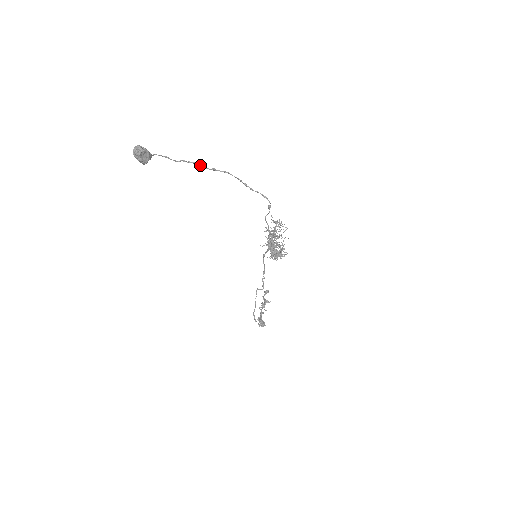
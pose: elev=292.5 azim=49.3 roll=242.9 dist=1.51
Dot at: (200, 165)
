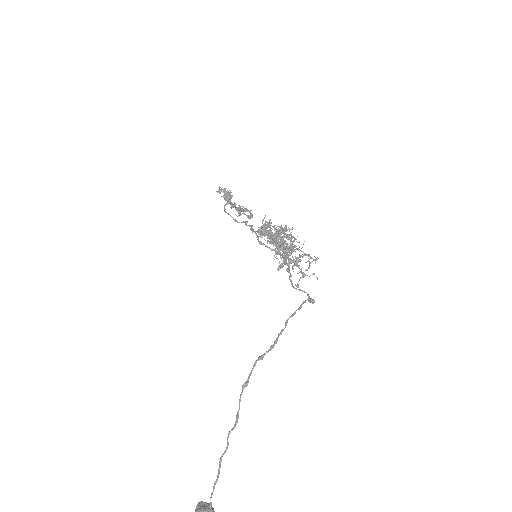
Dot at: (237, 413)
